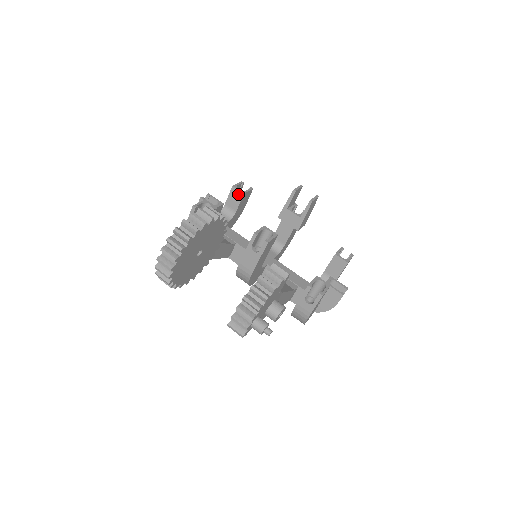
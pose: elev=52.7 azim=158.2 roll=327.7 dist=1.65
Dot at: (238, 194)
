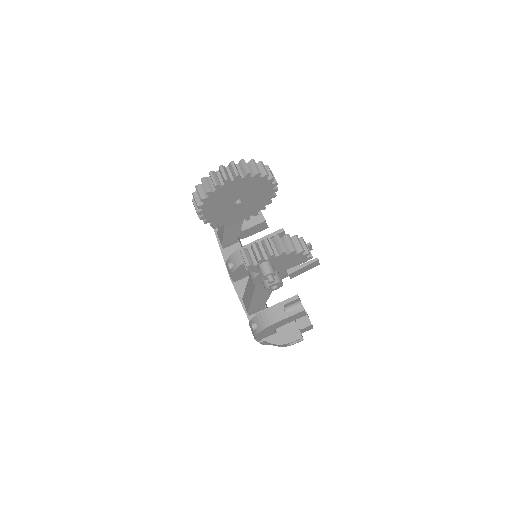
Dot at: (260, 218)
